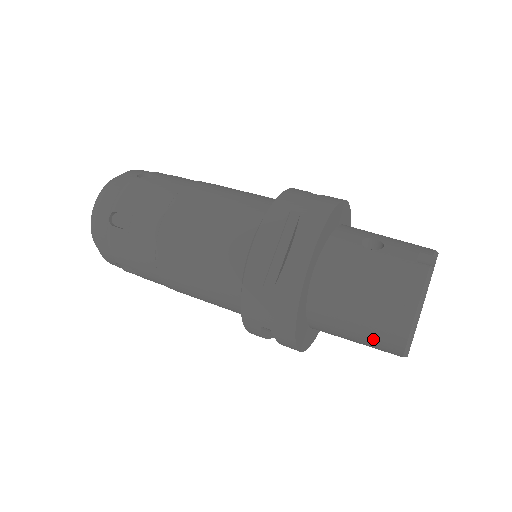
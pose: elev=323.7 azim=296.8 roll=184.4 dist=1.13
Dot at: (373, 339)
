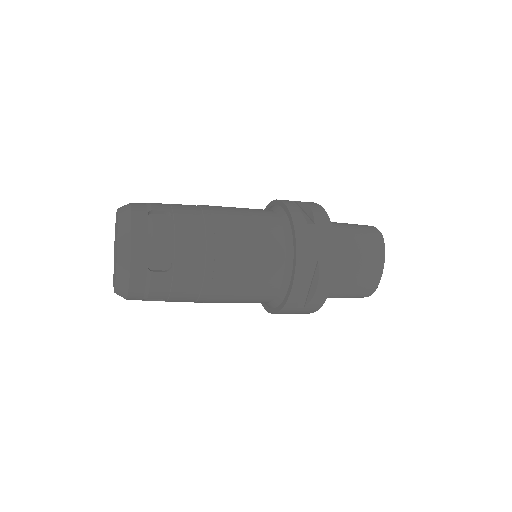
Dot at: (366, 263)
